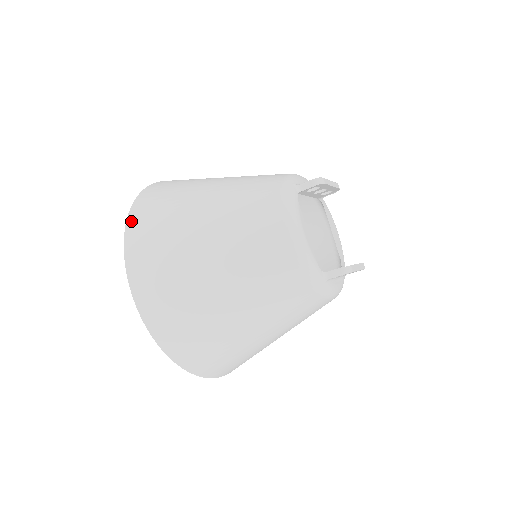
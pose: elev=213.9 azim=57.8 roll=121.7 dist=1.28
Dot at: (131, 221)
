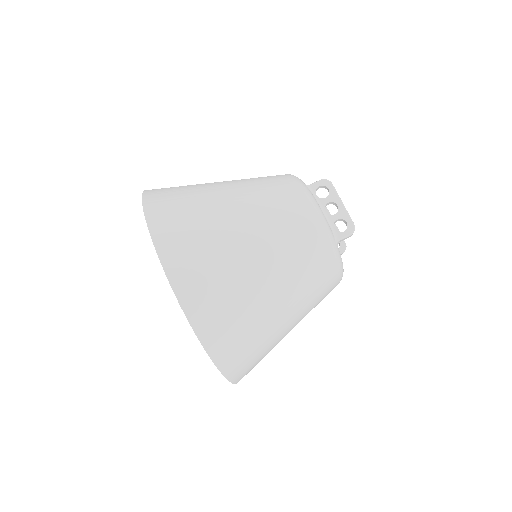
Dot at: occluded
